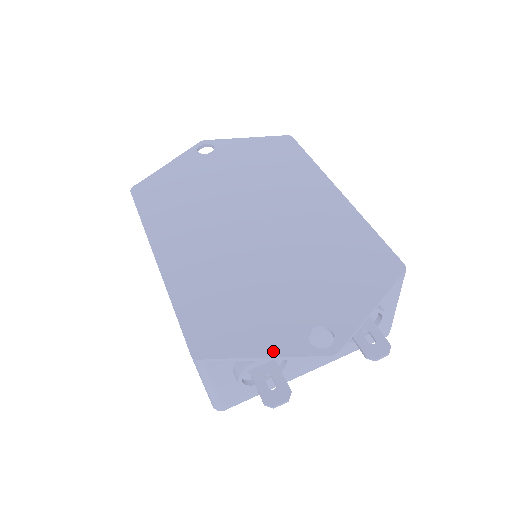
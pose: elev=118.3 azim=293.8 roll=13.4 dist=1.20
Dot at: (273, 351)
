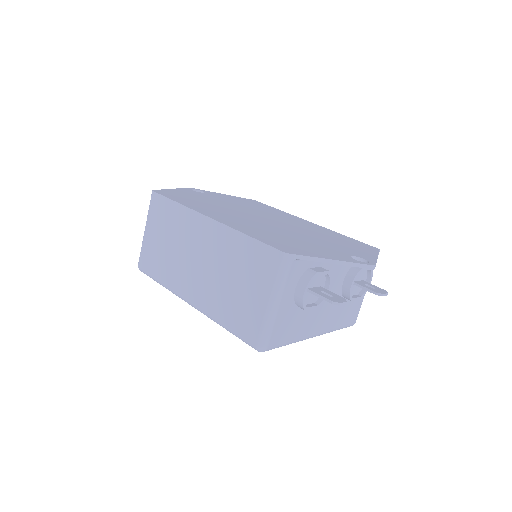
Dot at: (337, 259)
